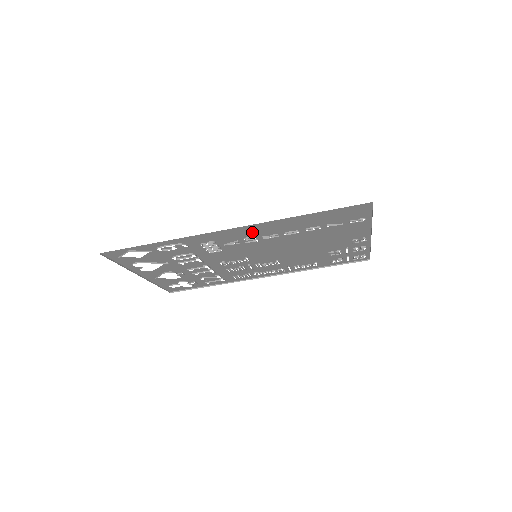
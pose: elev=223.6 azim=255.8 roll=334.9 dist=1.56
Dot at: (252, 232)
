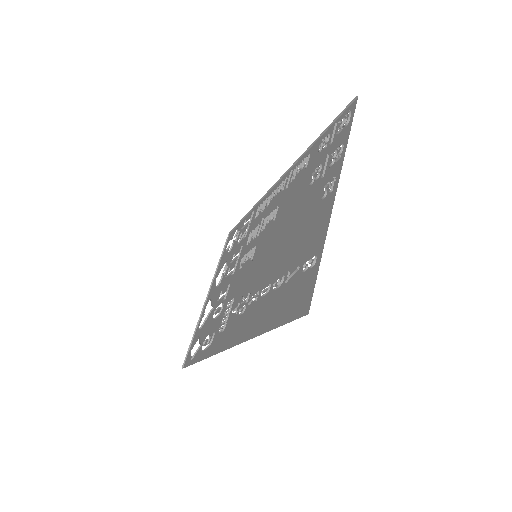
Dot at: (238, 324)
